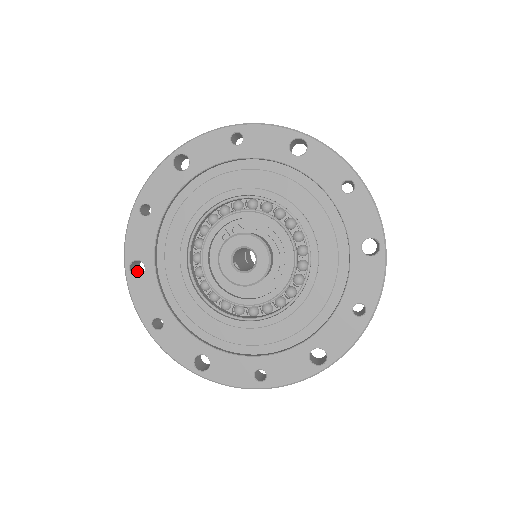
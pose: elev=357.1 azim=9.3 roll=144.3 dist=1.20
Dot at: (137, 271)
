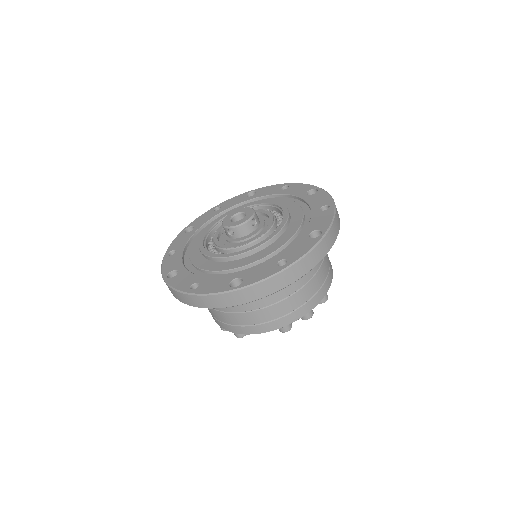
Dot at: occluded
